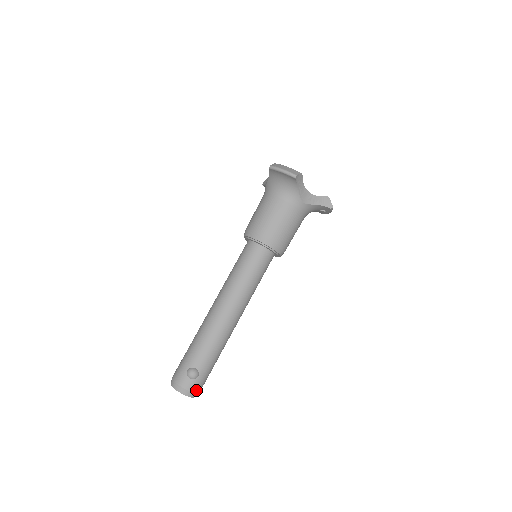
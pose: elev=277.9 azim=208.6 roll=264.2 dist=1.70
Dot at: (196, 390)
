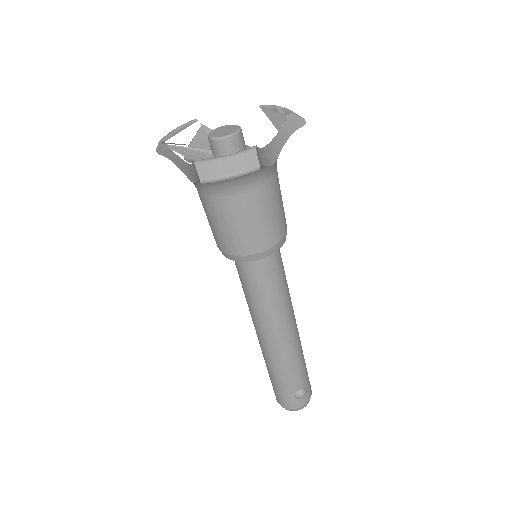
Dot at: (310, 392)
